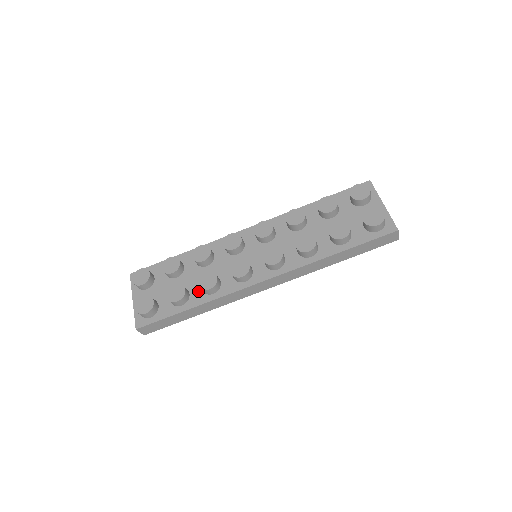
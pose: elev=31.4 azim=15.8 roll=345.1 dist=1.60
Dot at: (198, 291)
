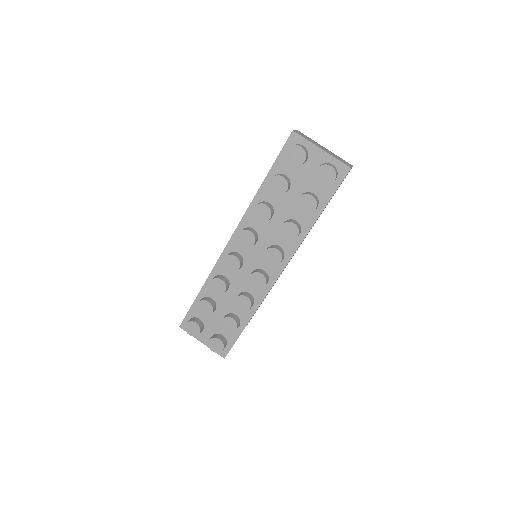
Dot at: occluded
